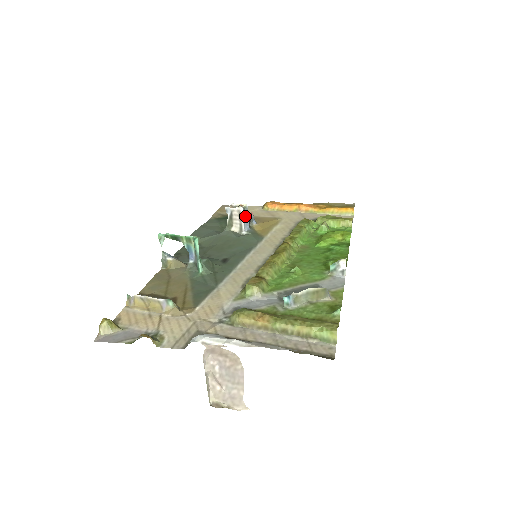
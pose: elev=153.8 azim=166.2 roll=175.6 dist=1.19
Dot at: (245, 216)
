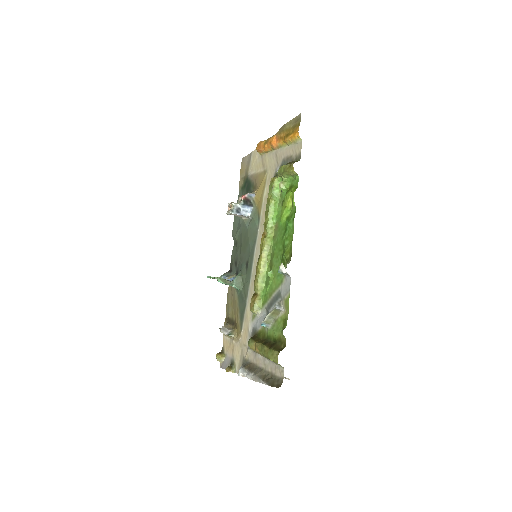
Dot at: (239, 211)
